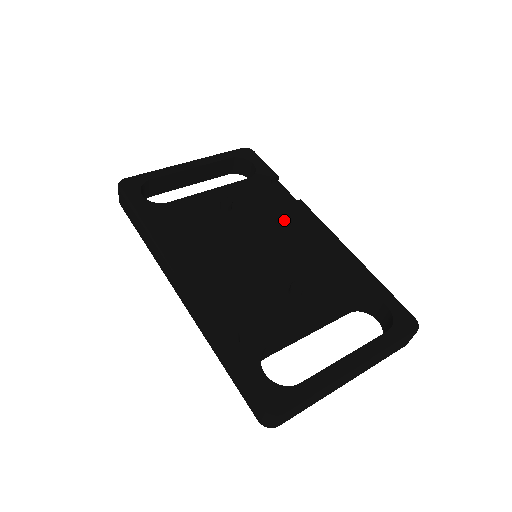
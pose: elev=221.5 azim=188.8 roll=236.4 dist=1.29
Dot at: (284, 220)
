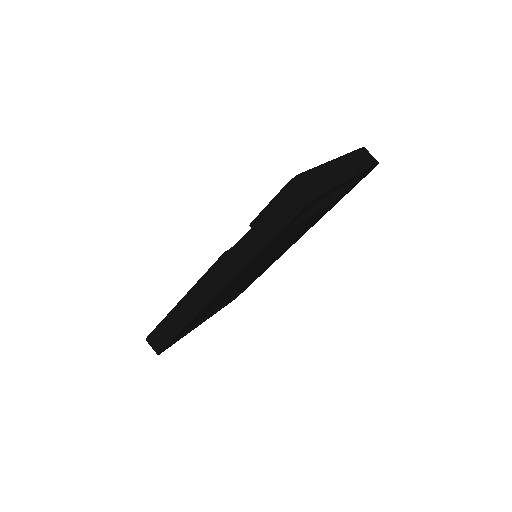
Dot at: occluded
